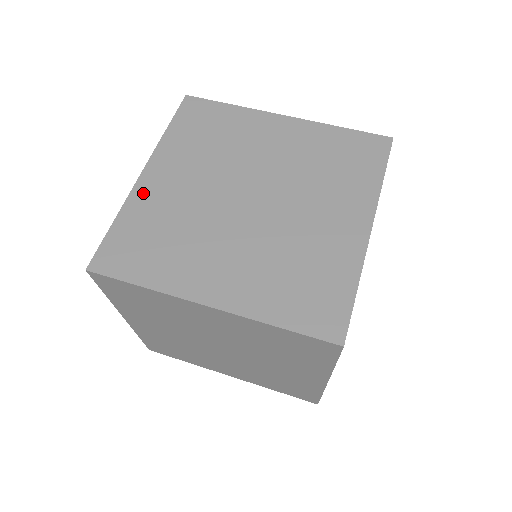
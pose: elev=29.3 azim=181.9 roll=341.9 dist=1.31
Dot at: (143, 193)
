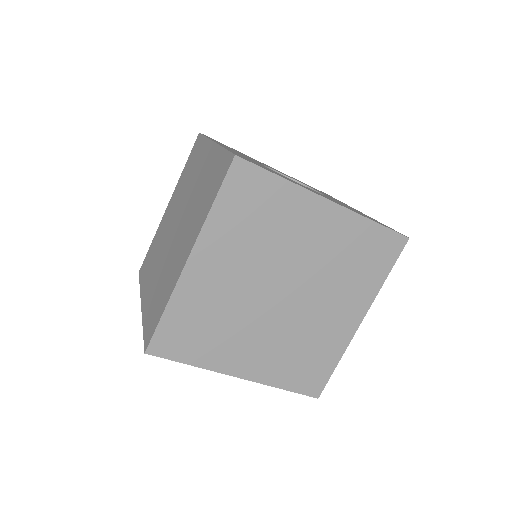
Dot at: (190, 283)
